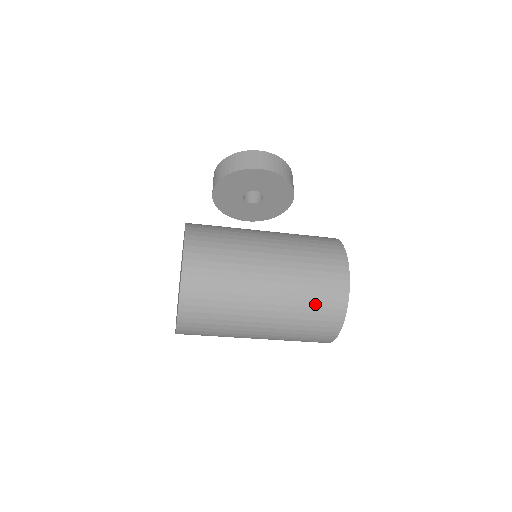
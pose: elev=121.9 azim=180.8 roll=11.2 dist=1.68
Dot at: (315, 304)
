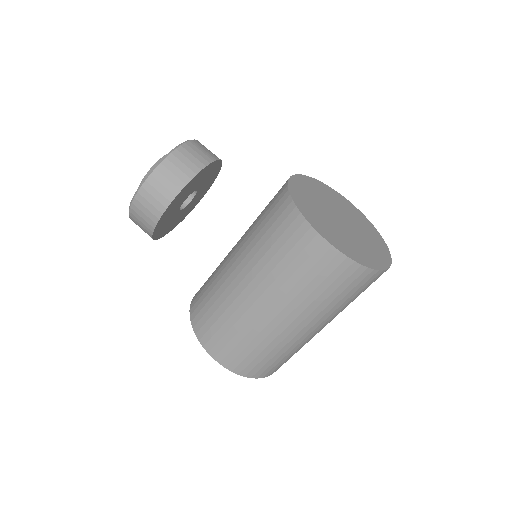
Dot at: (343, 295)
